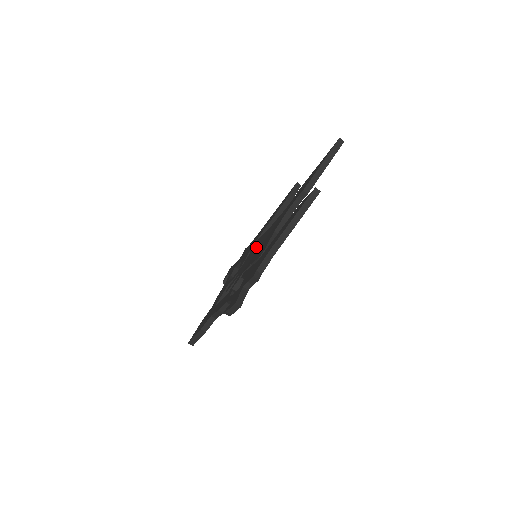
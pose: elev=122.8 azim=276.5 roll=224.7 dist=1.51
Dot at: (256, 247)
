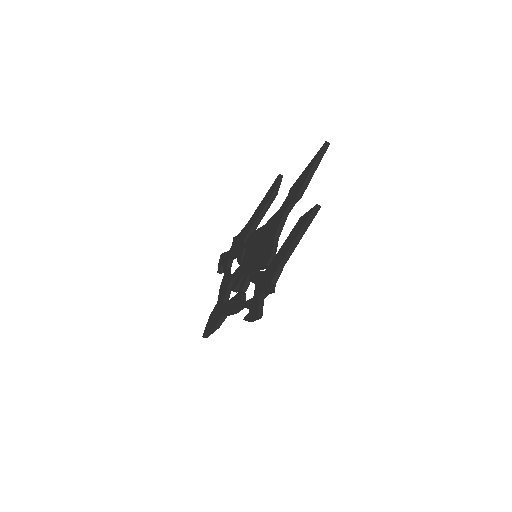
Dot at: (253, 246)
